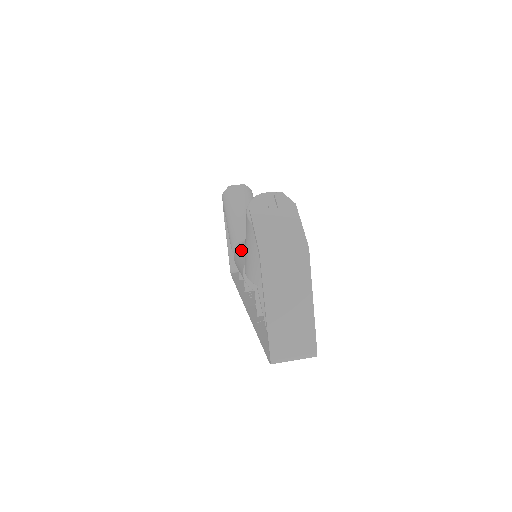
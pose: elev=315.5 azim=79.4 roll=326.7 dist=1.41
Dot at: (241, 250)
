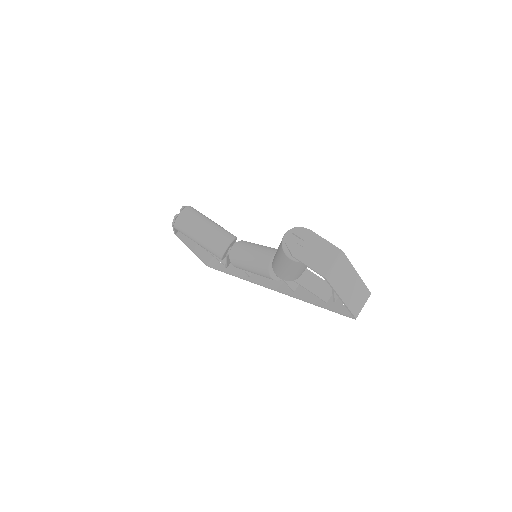
Dot at: (243, 260)
